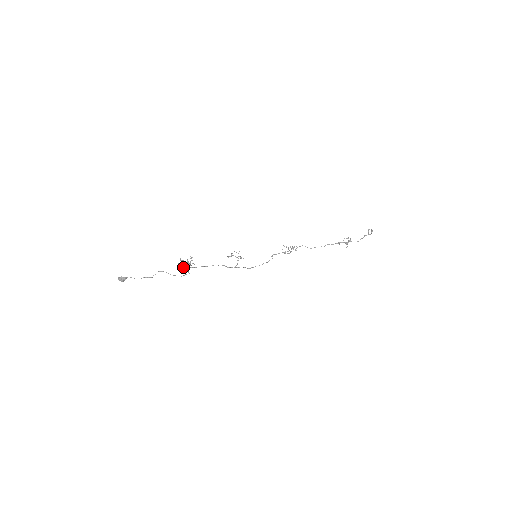
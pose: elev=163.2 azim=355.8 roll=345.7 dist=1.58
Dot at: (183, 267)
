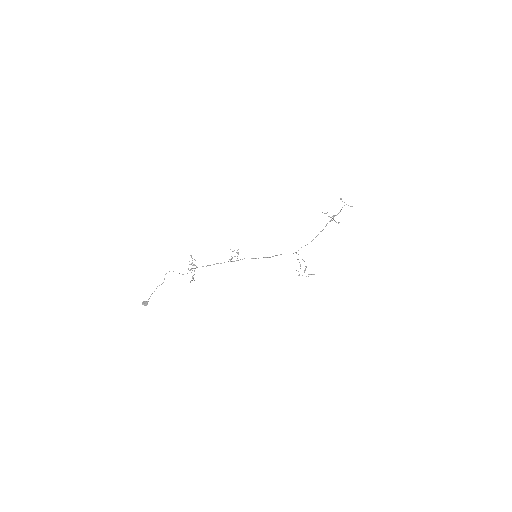
Dot at: occluded
